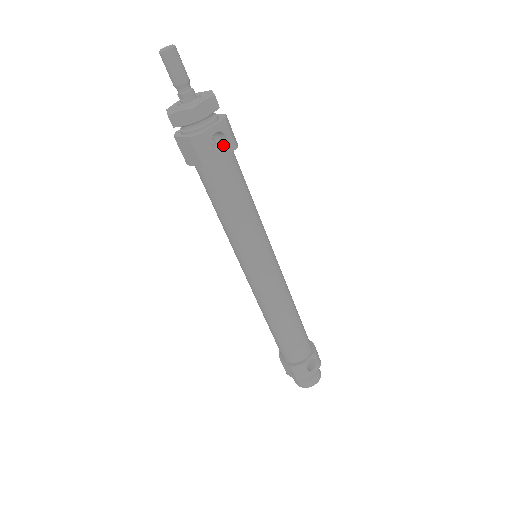
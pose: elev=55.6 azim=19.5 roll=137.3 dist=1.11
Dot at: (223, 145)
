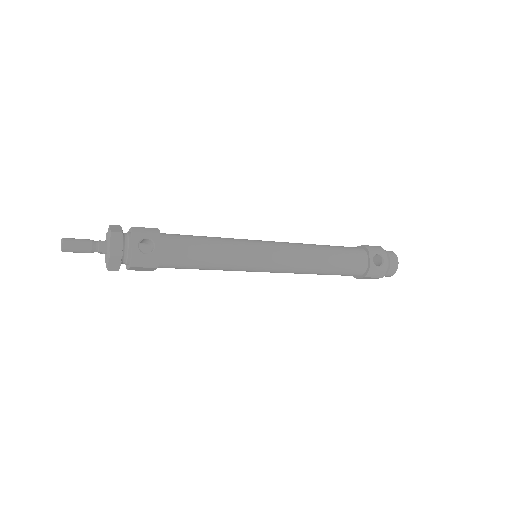
Dot at: (151, 243)
